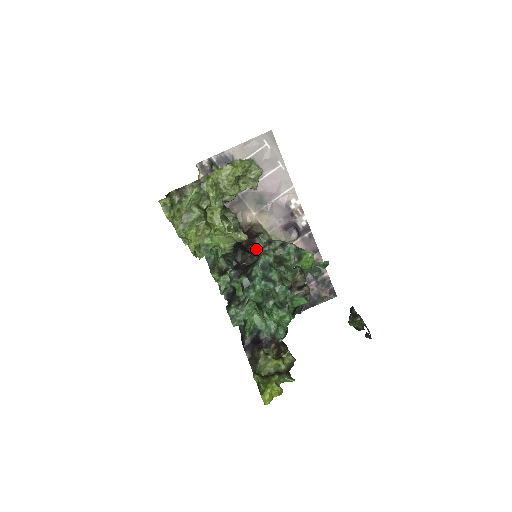
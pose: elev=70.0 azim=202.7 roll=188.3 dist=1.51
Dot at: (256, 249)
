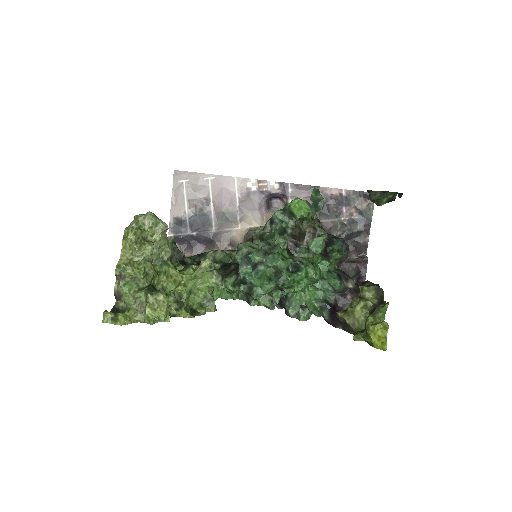
Dot at: occluded
